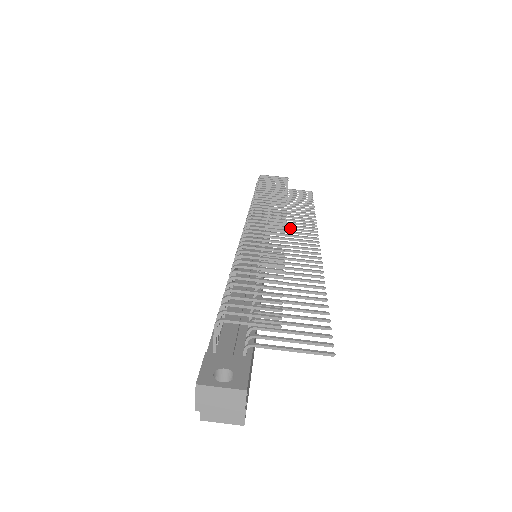
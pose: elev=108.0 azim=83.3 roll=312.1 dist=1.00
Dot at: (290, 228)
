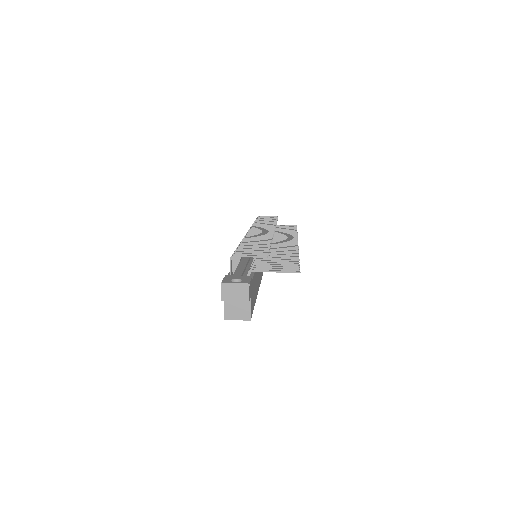
Dot at: (278, 238)
